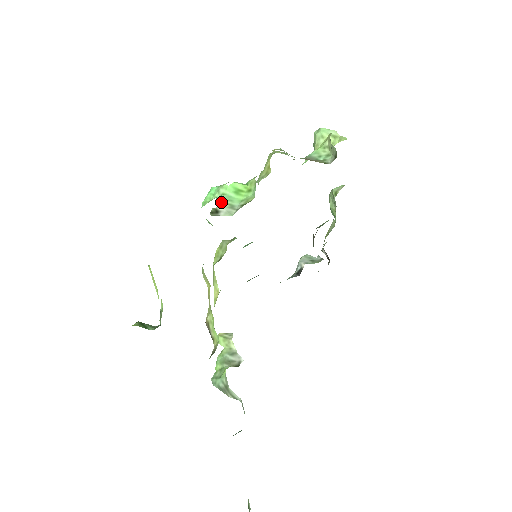
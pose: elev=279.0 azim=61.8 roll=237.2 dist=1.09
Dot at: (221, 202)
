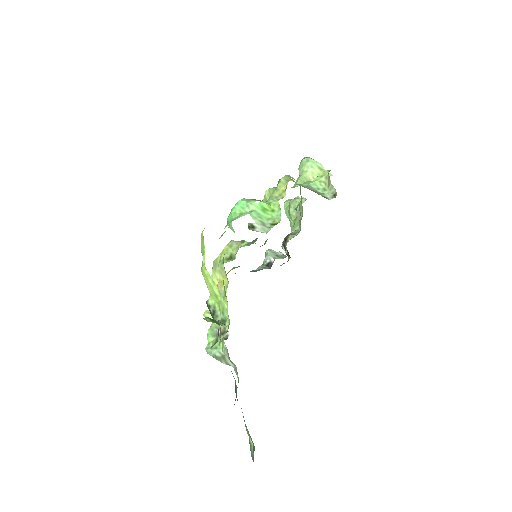
Dot at: (254, 218)
